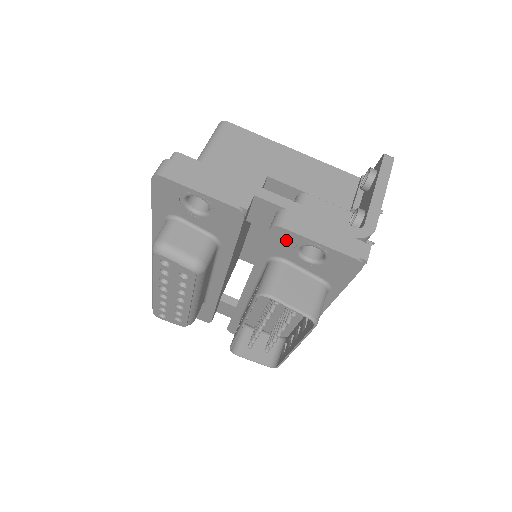
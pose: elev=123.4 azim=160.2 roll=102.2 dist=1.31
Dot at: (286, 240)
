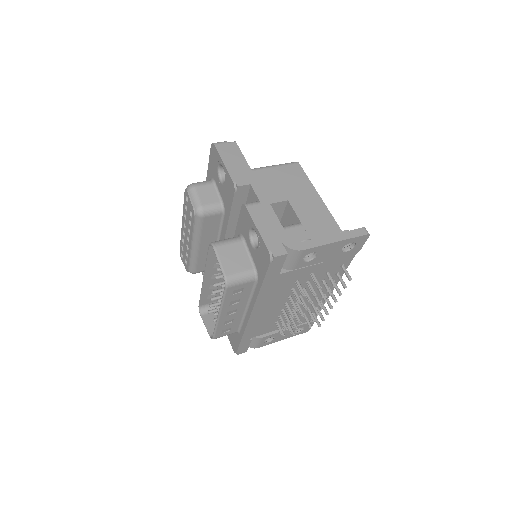
Dot at: (246, 219)
